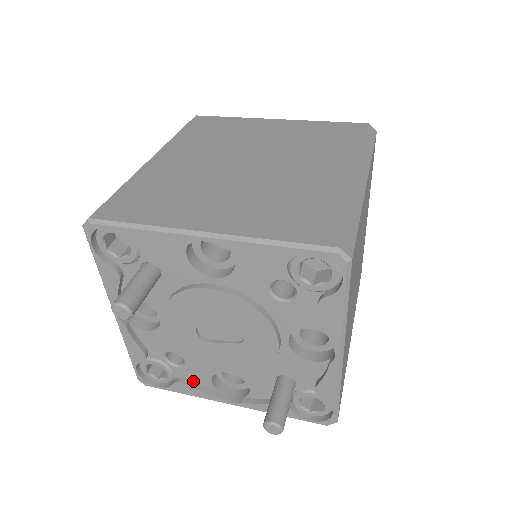
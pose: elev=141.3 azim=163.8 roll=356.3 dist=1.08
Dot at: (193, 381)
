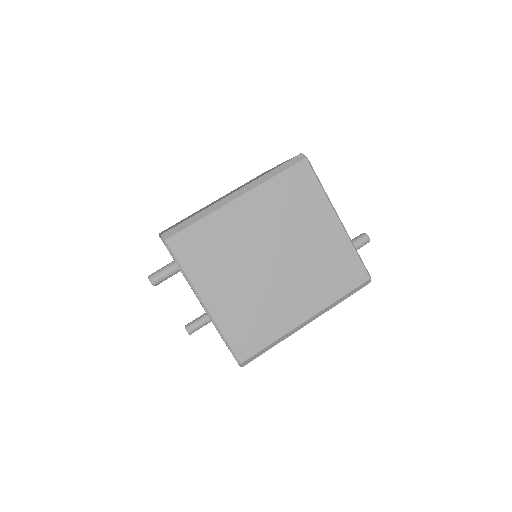
Dot at: occluded
